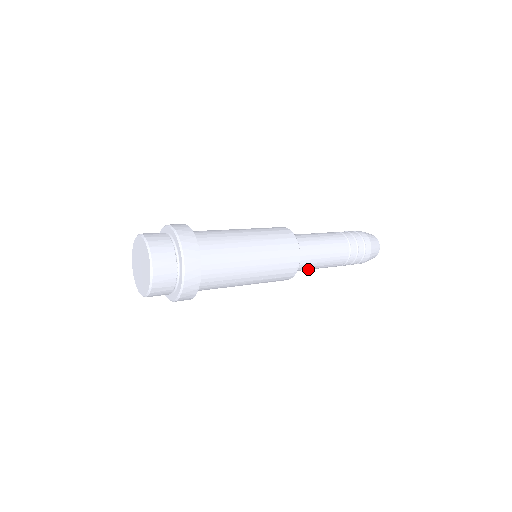
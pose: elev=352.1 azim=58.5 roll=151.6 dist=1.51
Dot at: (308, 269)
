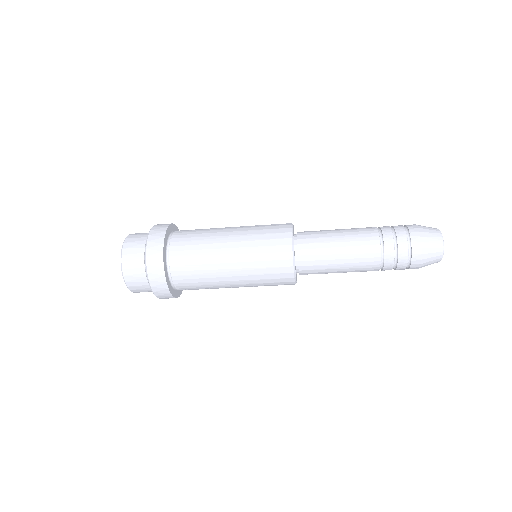
Dot at: (326, 267)
